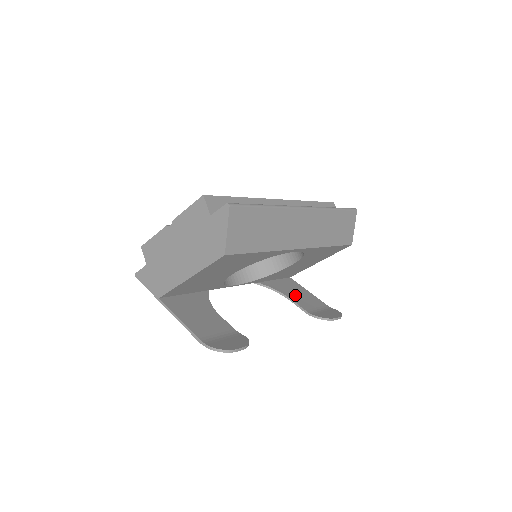
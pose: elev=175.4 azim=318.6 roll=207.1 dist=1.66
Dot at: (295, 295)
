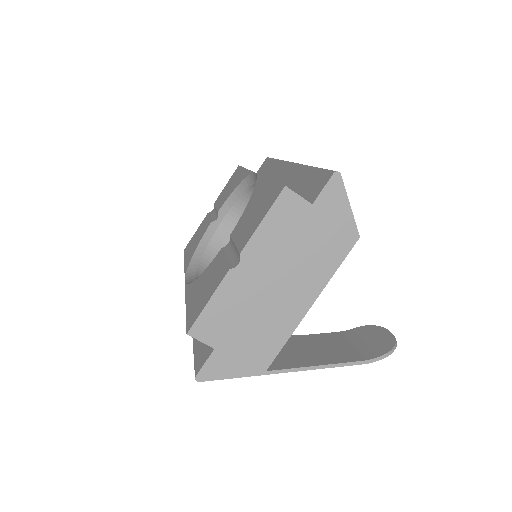
Dot at: occluded
